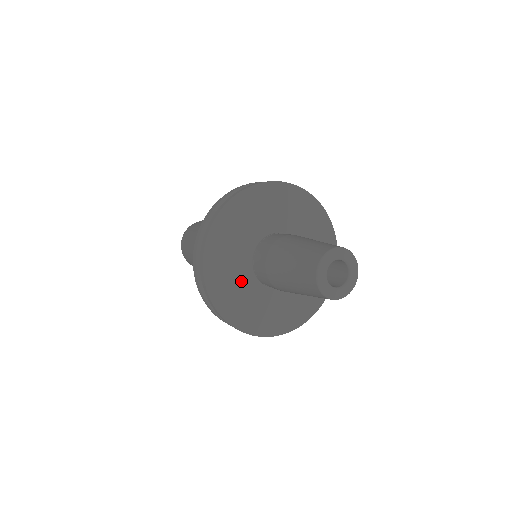
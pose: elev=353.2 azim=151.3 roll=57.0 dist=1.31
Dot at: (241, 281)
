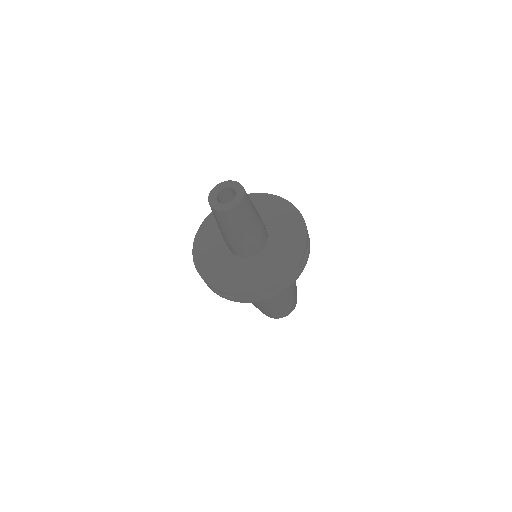
Dot at: (220, 234)
